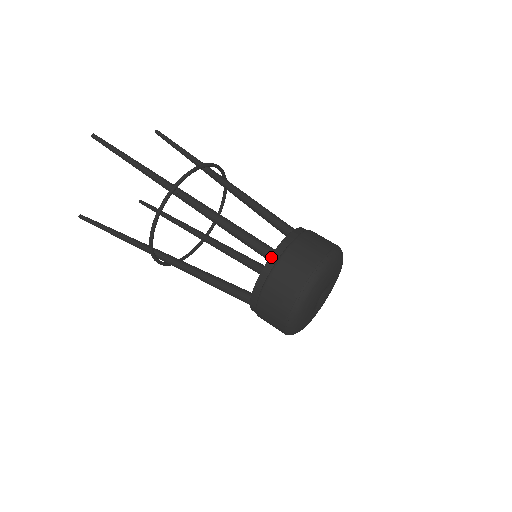
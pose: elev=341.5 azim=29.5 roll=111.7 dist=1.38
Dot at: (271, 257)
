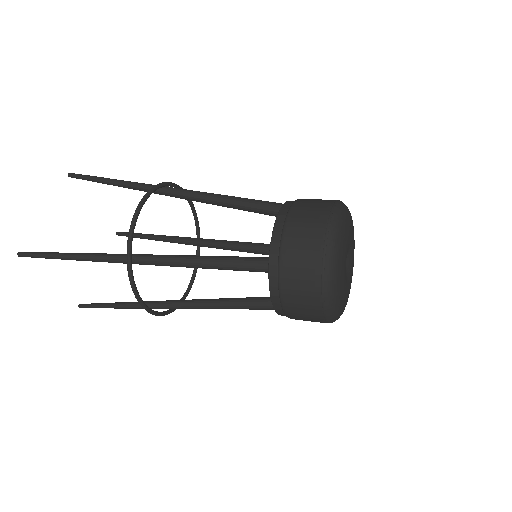
Dot at: (286, 202)
